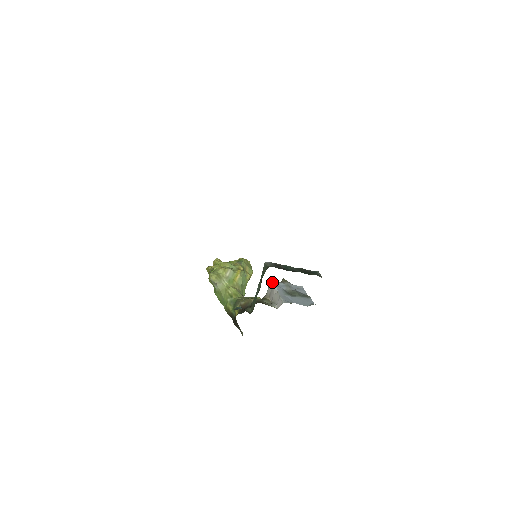
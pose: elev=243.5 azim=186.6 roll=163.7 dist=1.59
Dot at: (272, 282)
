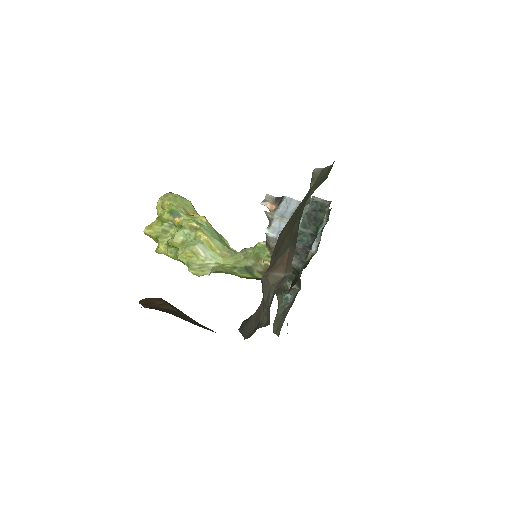
Dot at: (269, 235)
